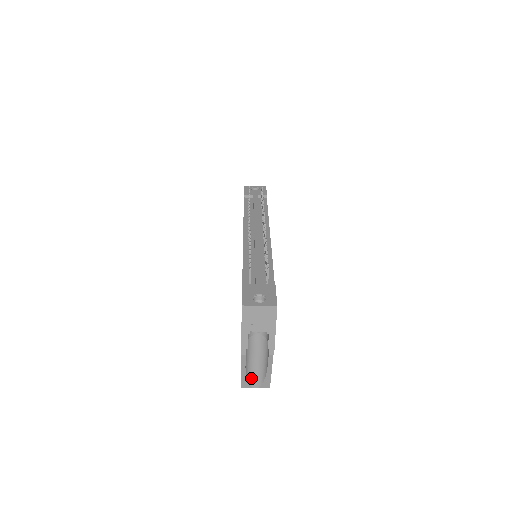
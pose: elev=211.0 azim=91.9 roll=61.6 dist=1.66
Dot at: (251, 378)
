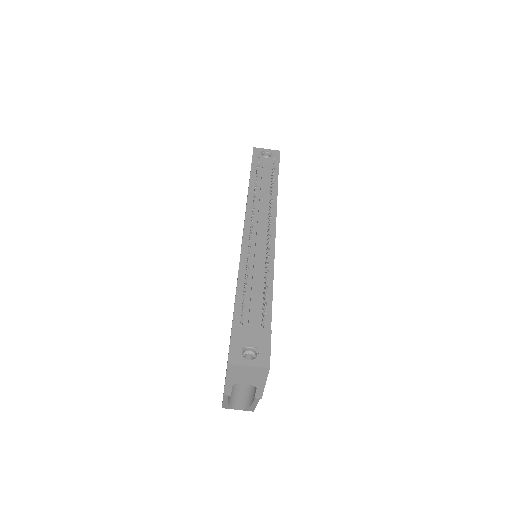
Dot at: (234, 403)
